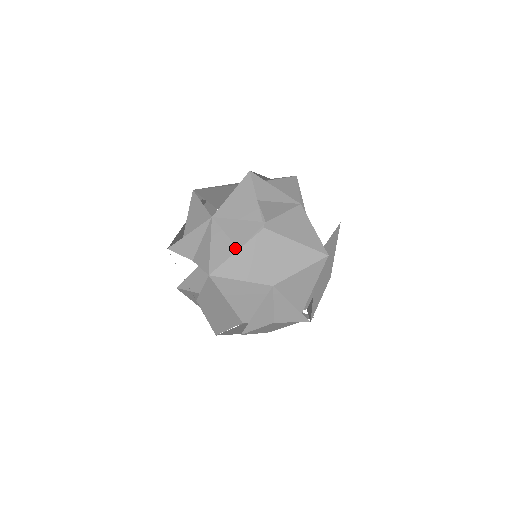
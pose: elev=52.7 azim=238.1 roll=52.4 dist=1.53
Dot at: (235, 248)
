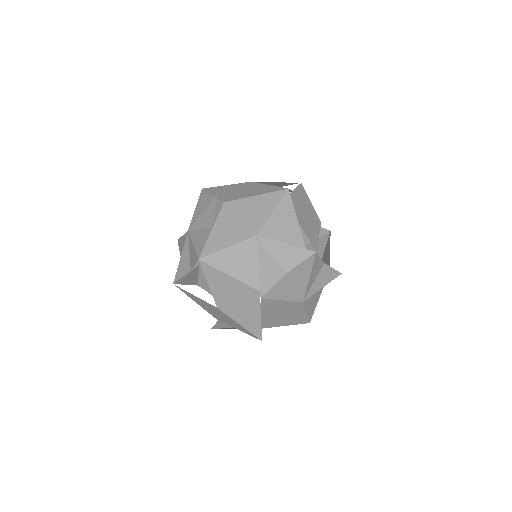
Dot at: (210, 229)
